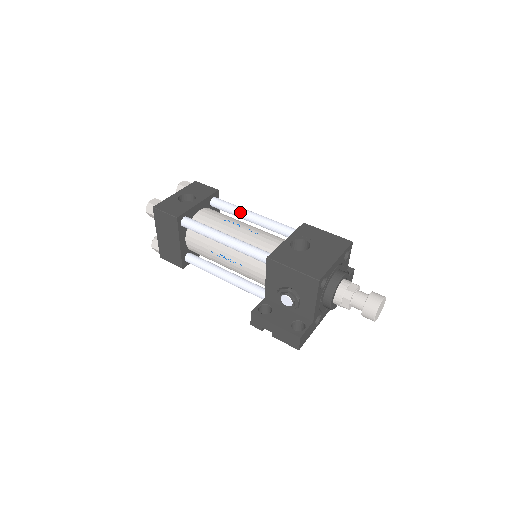
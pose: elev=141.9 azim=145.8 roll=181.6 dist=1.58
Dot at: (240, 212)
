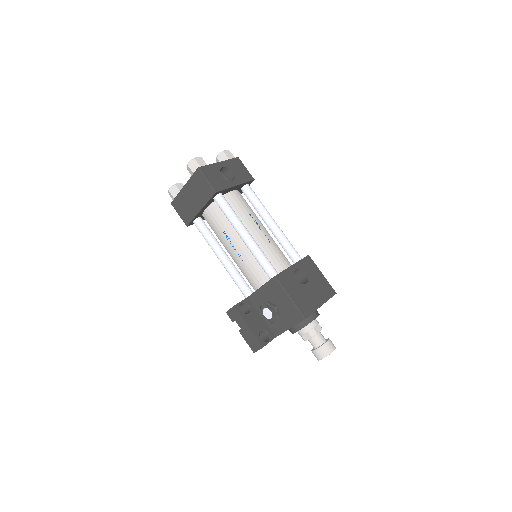
Dot at: (264, 213)
